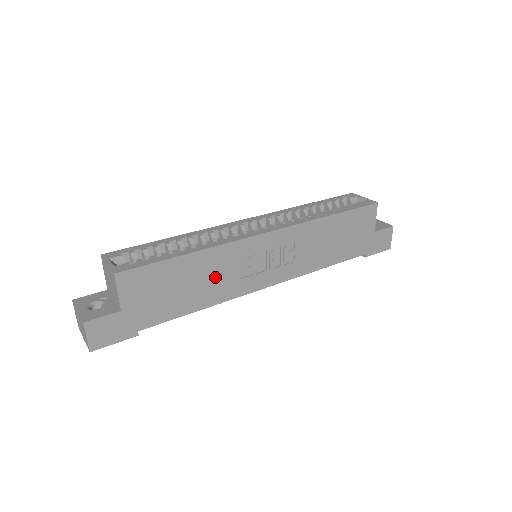
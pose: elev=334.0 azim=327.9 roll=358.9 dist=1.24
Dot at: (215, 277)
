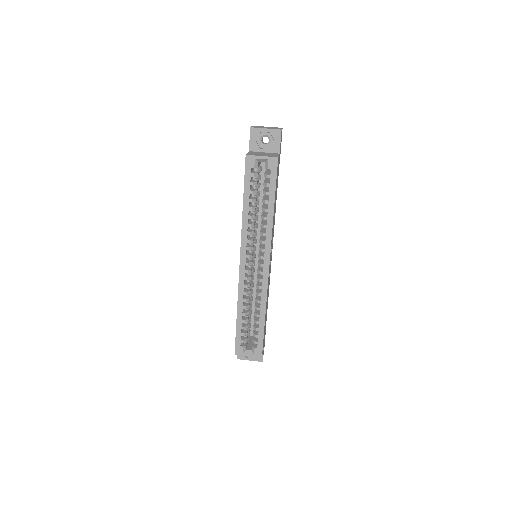
Dot at: occluded
